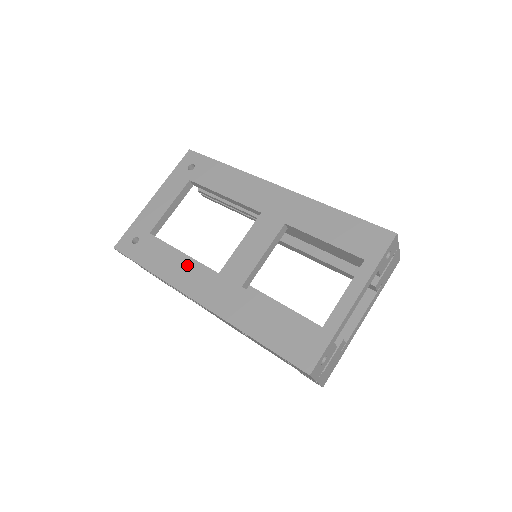
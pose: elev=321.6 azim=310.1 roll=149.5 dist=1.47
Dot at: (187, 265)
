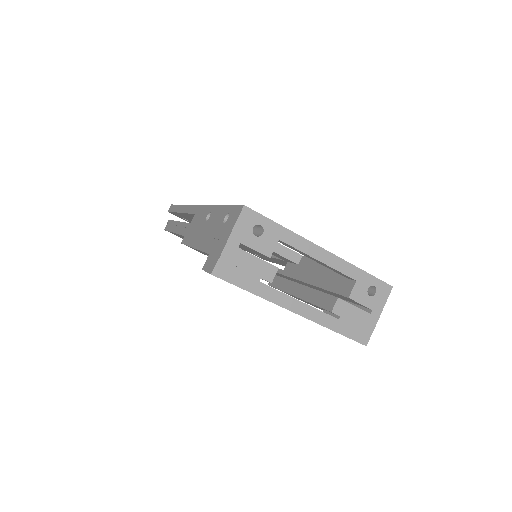
Dot at: occluded
